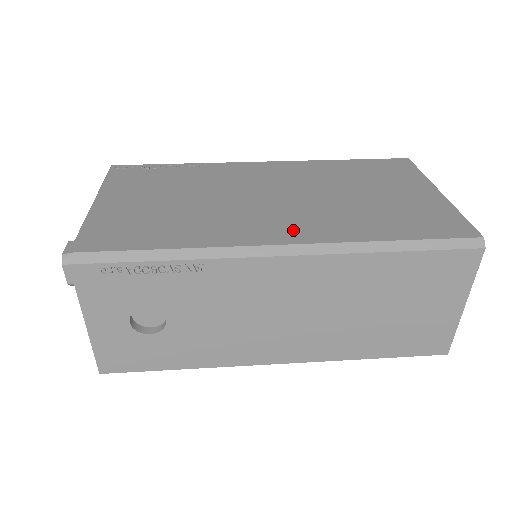
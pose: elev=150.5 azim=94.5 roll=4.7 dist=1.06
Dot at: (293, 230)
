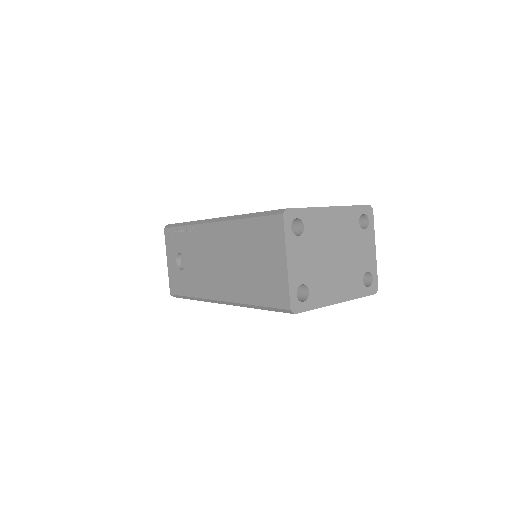
Dot at: occluded
